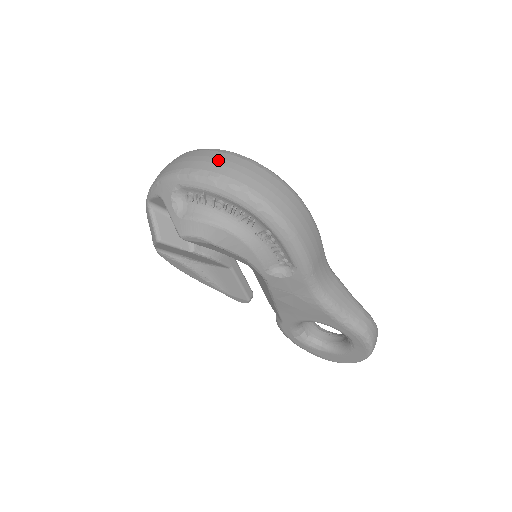
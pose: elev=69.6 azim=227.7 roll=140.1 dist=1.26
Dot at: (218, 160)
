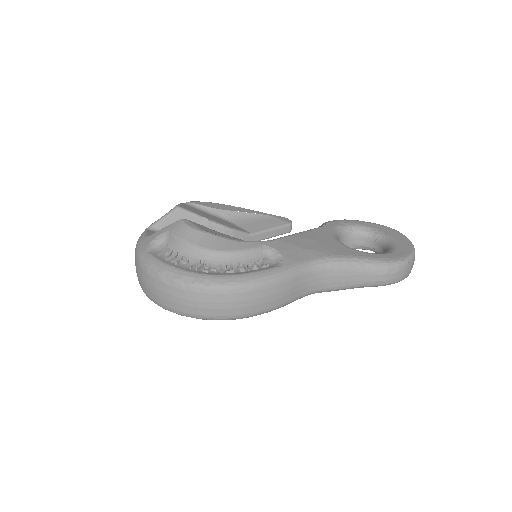
Dot at: (155, 291)
